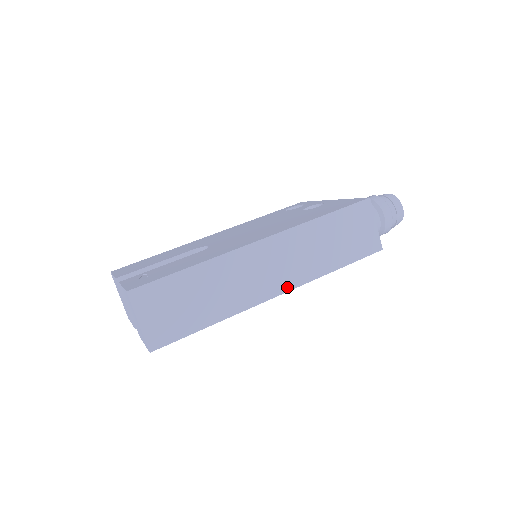
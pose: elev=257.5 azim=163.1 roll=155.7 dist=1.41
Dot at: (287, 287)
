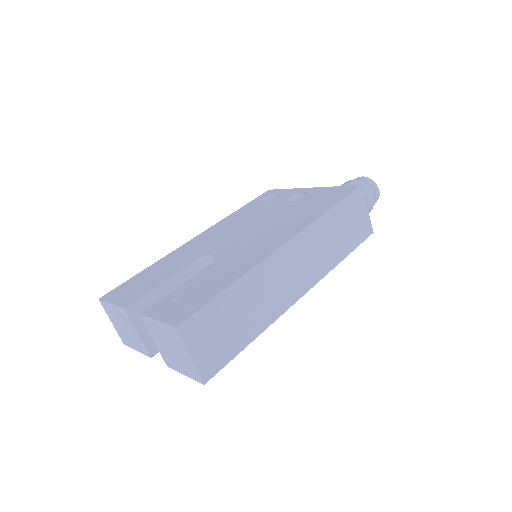
Dot at: (309, 286)
